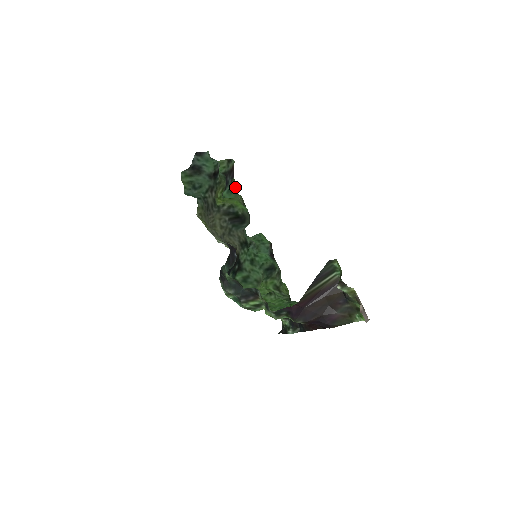
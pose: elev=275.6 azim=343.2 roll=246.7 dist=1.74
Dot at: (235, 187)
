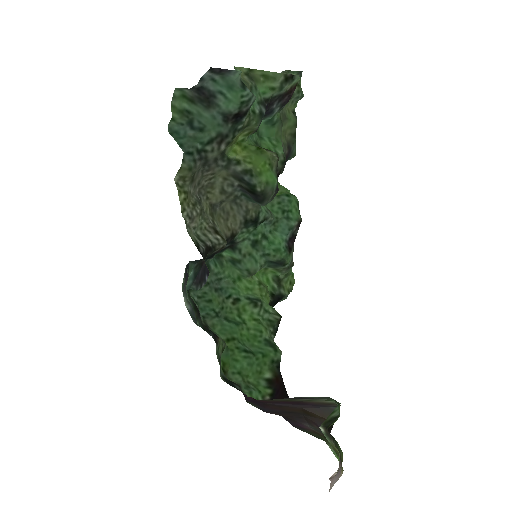
Dot at: (294, 99)
